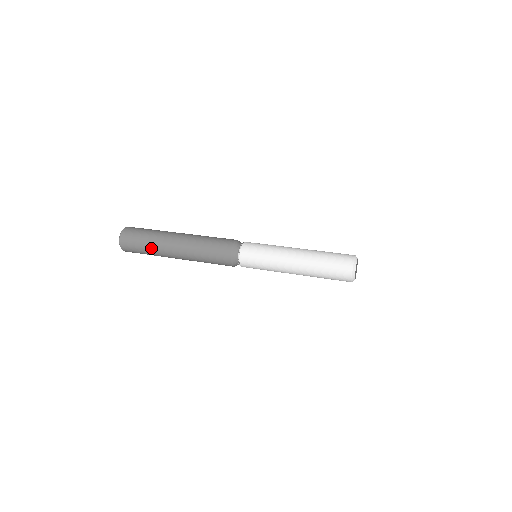
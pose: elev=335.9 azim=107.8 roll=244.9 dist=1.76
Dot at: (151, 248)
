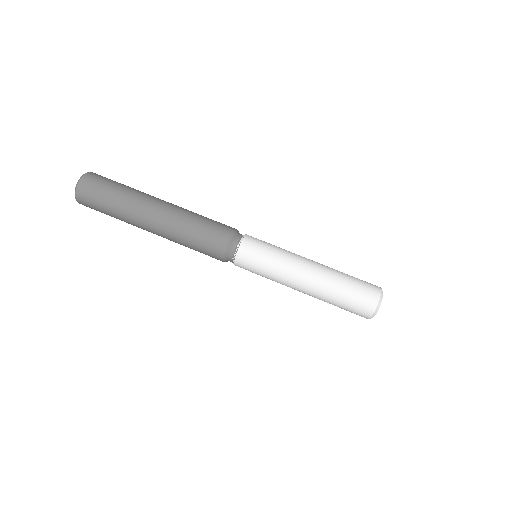
Dot at: occluded
